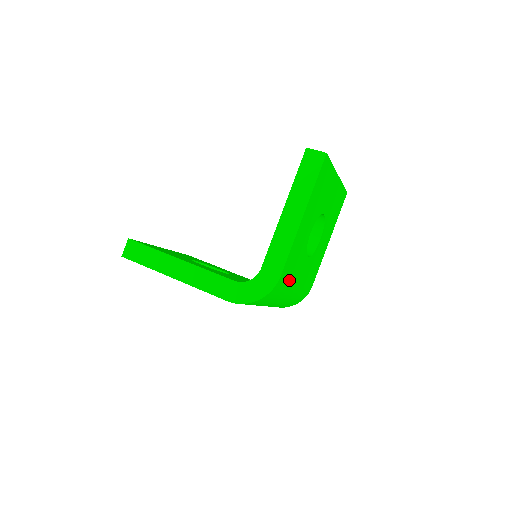
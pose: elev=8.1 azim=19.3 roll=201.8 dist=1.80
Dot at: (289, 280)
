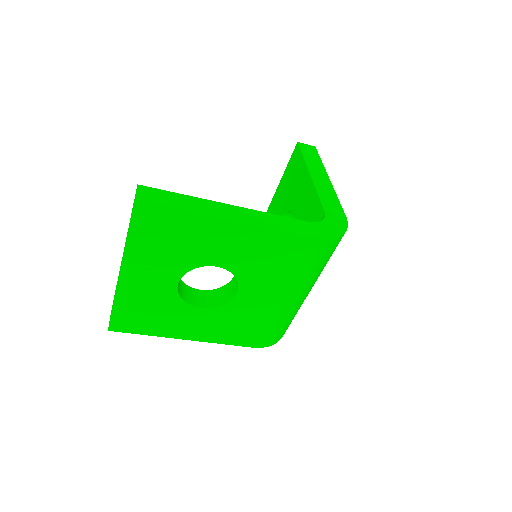
Dot at: occluded
